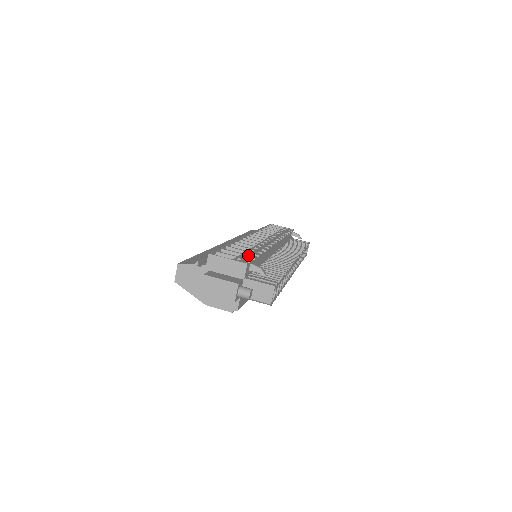
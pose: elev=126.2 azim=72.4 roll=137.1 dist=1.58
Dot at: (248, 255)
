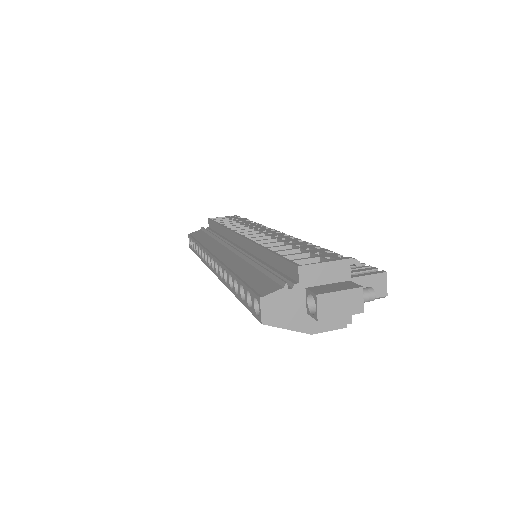
Dot at: (317, 251)
